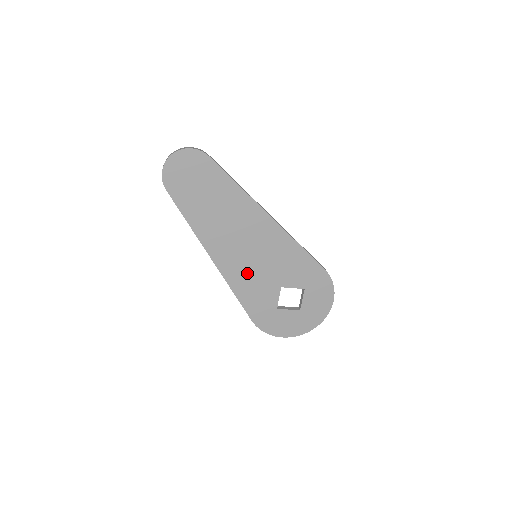
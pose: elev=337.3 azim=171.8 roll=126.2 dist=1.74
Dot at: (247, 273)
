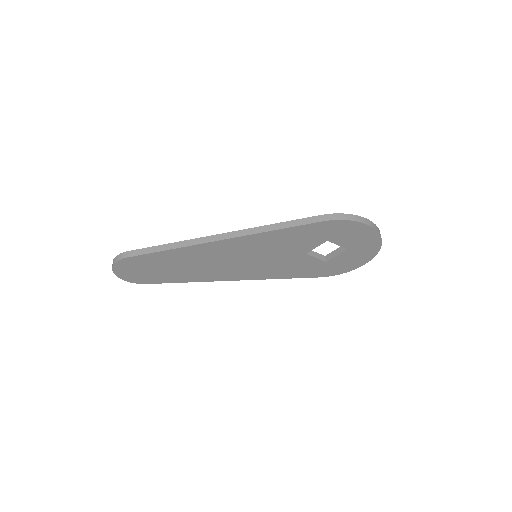
Dot at: (267, 268)
